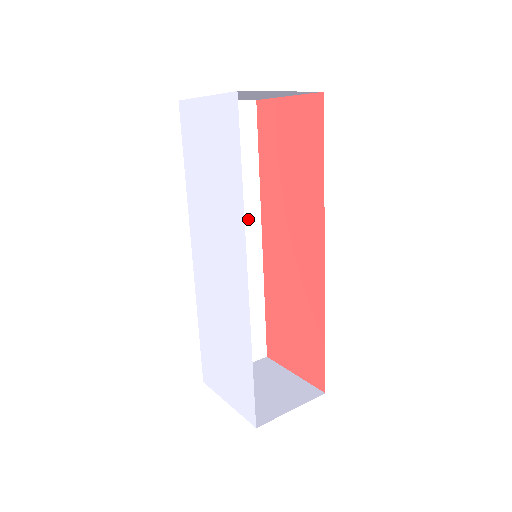
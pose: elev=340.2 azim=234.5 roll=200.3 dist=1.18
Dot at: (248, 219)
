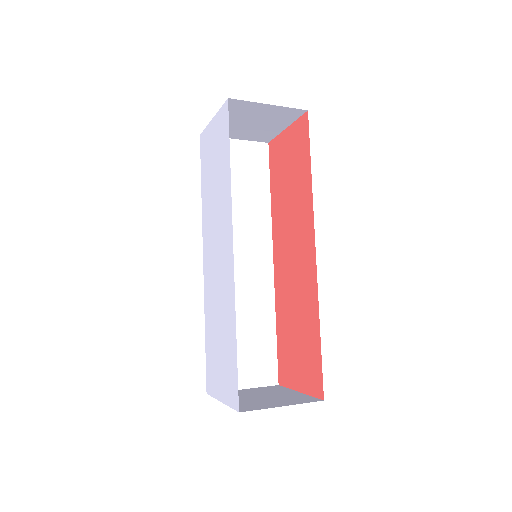
Dot at: (259, 240)
